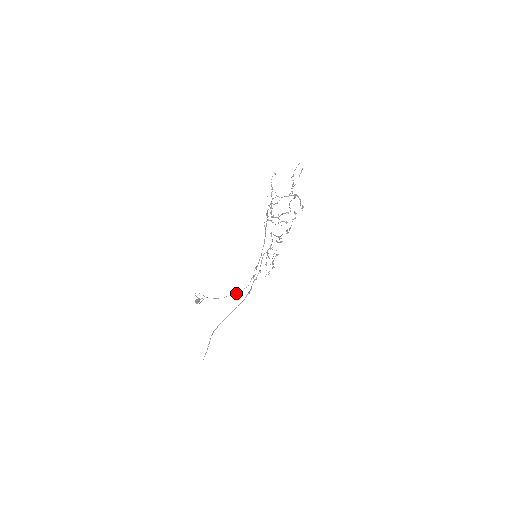
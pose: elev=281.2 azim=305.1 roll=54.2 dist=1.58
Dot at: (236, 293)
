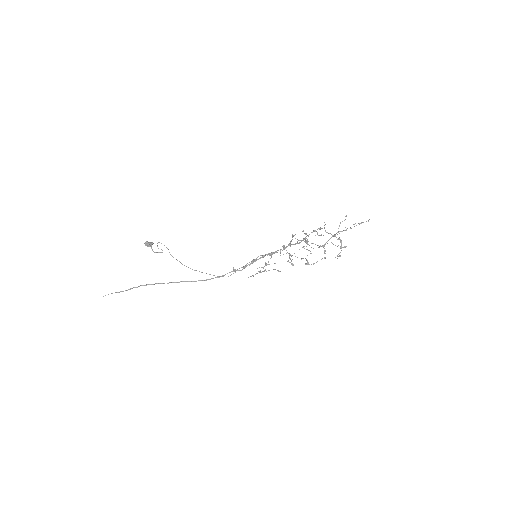
Dot at: (210, 274)
